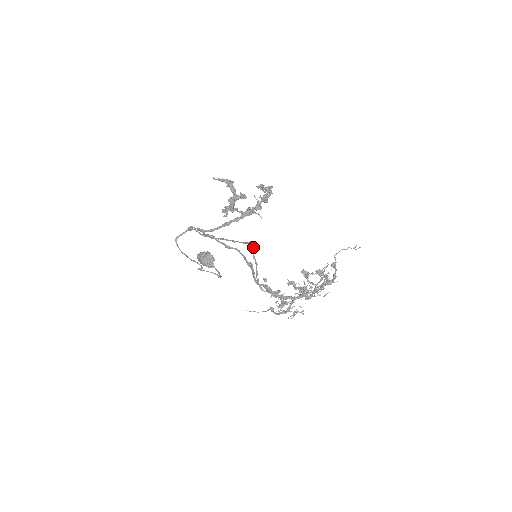
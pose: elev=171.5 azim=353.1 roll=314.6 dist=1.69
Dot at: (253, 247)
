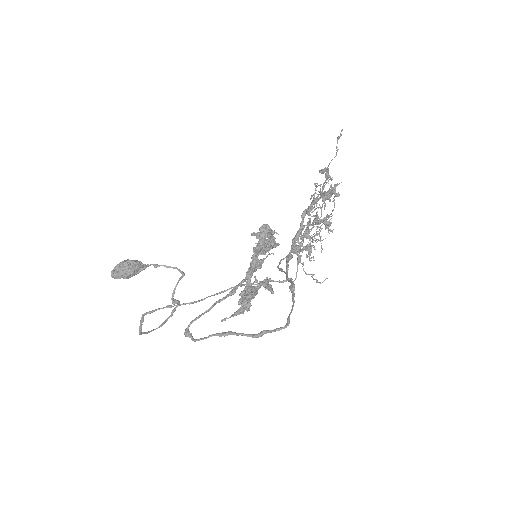
Dot at: (291, 281)
